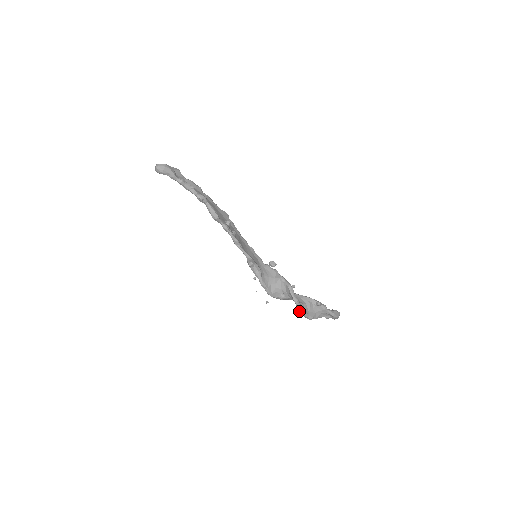
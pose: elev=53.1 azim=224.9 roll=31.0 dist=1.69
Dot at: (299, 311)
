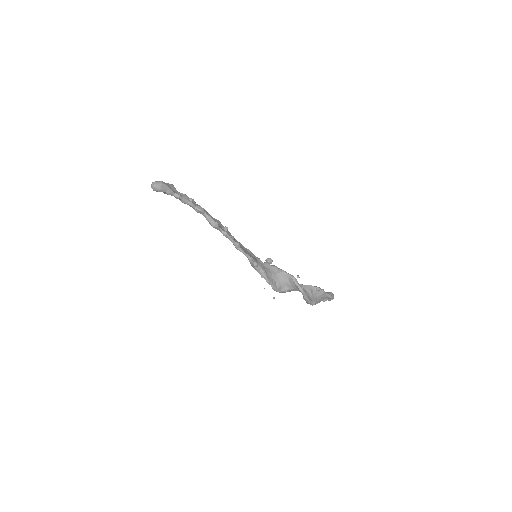
Dot at: (305, 299)
